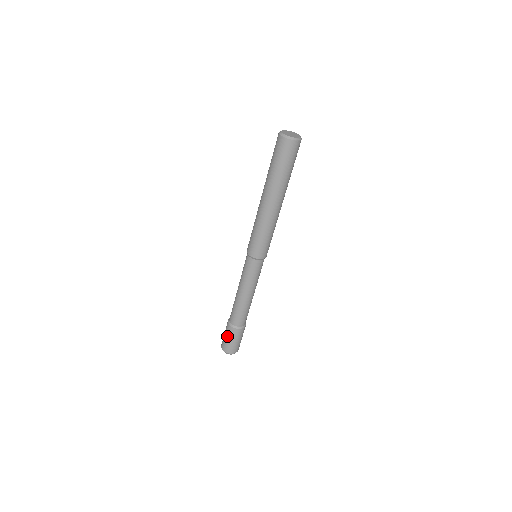
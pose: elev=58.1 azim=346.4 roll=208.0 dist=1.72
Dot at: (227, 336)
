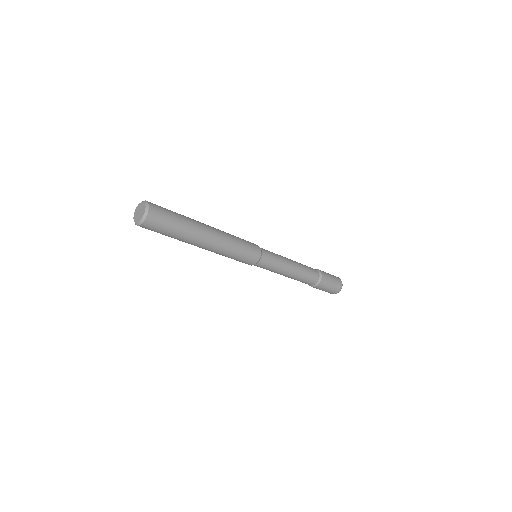
Dot at: (322, 290)
